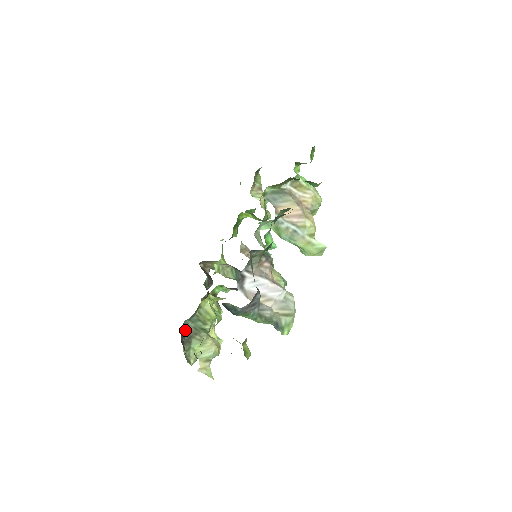
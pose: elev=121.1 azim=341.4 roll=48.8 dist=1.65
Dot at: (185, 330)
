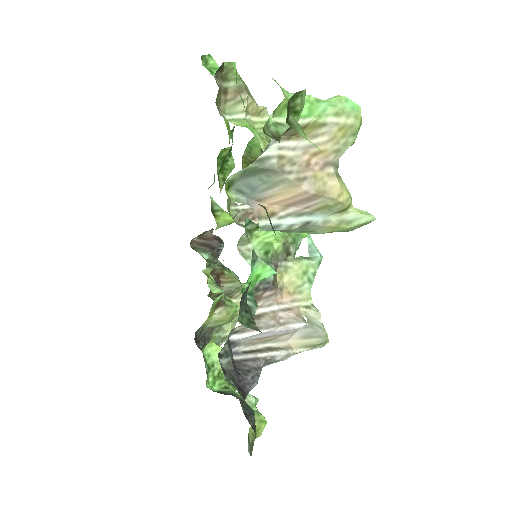
Dot at: occluded
